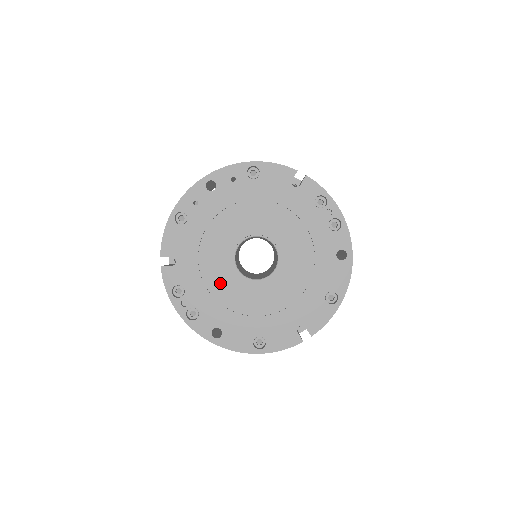
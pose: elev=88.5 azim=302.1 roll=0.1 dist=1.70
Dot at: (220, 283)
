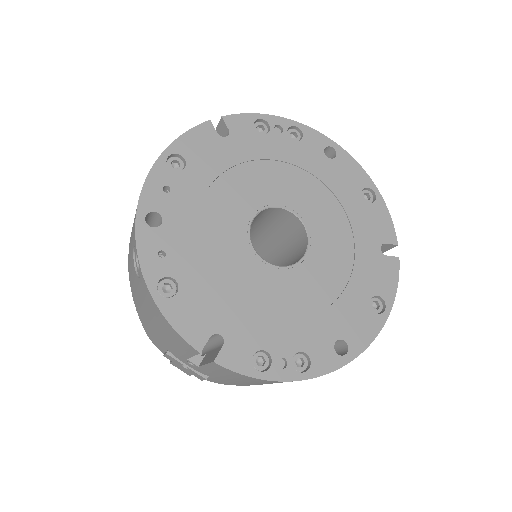
Dot at: (283, 299)
